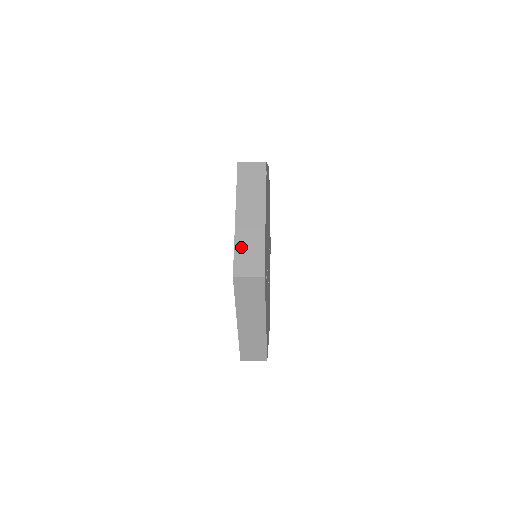
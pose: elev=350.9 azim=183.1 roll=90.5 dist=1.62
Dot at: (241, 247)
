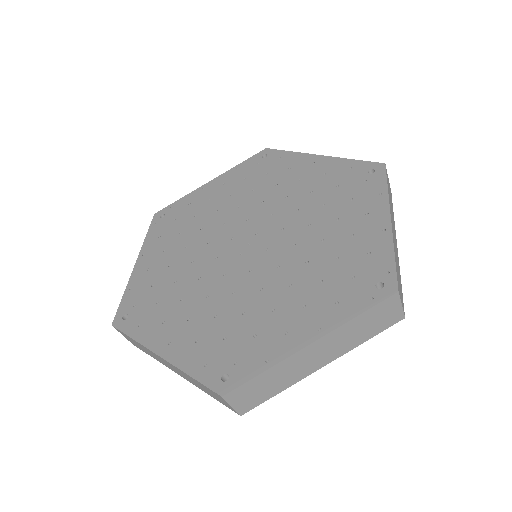
Dot at: occluded
